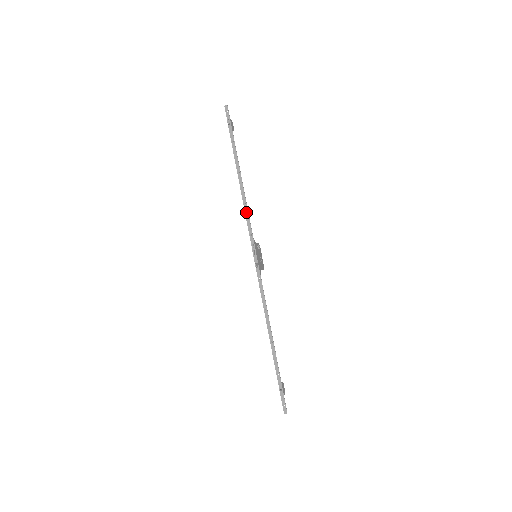
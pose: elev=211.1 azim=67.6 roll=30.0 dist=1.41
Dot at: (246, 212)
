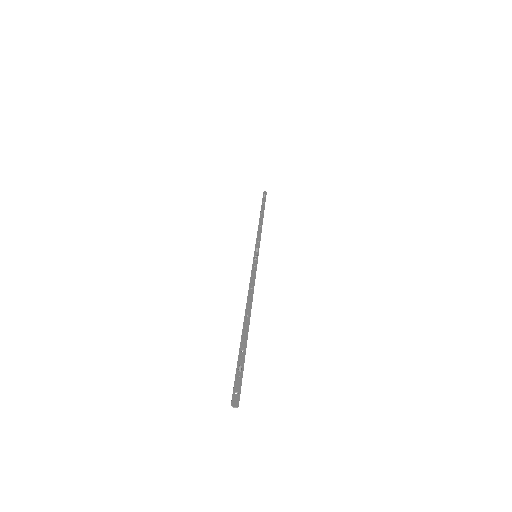
Dot at: (259, 230)
